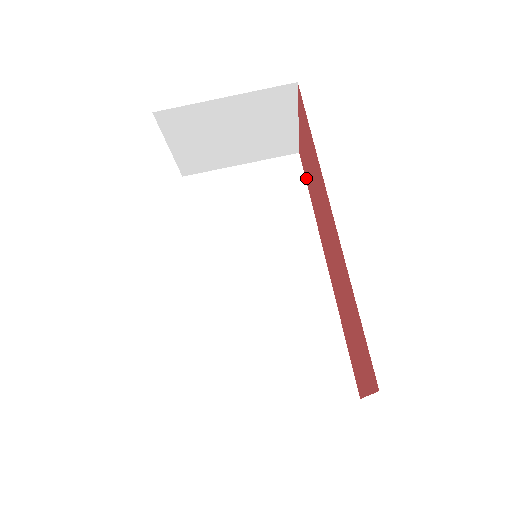
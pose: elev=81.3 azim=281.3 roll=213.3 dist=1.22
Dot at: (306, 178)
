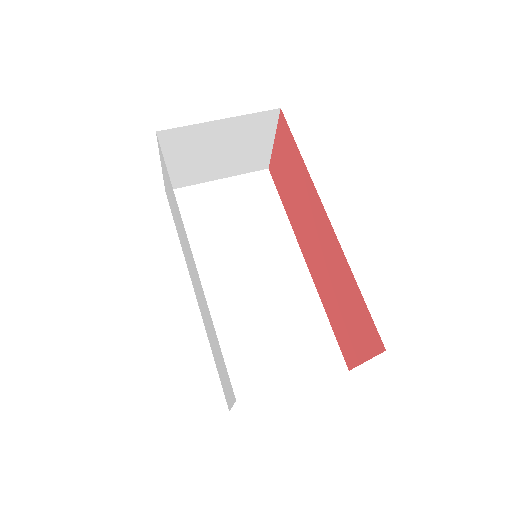
Dot at: (279, 190)
